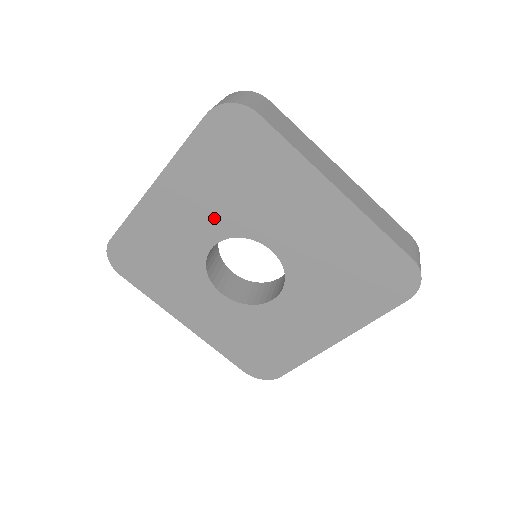
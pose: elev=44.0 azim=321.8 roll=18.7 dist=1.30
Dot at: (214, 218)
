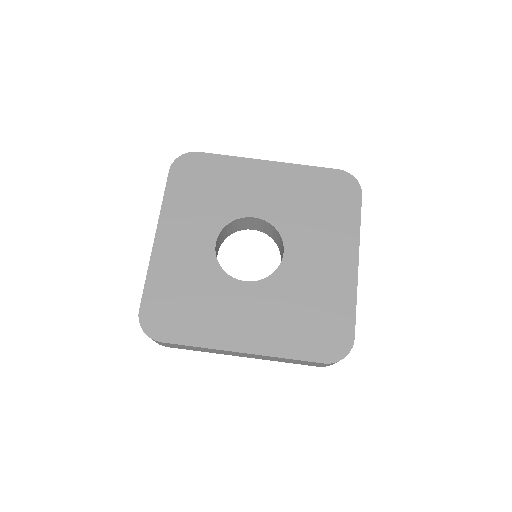
Dot at: (277, 206)
